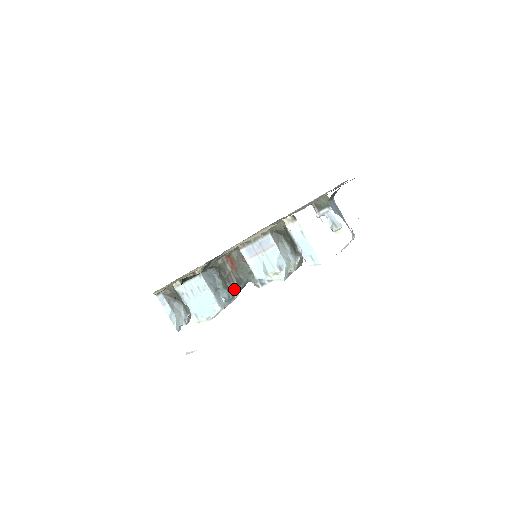
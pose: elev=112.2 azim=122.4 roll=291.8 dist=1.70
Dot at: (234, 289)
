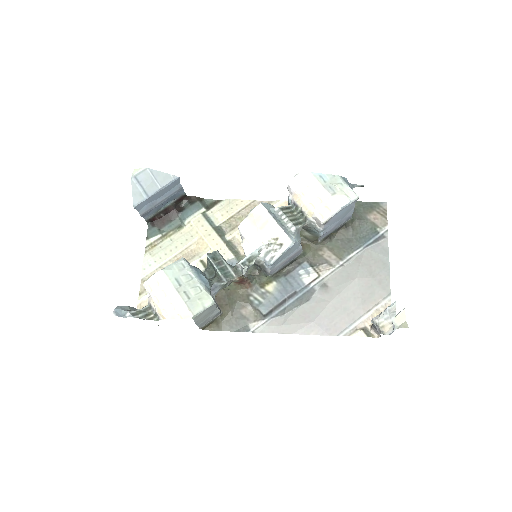
Dot at: (212, 253)
